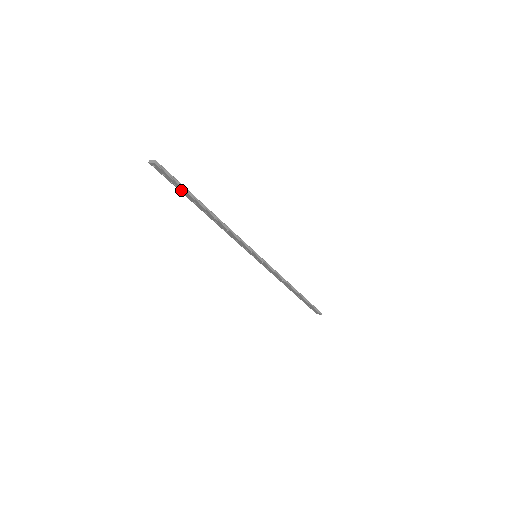
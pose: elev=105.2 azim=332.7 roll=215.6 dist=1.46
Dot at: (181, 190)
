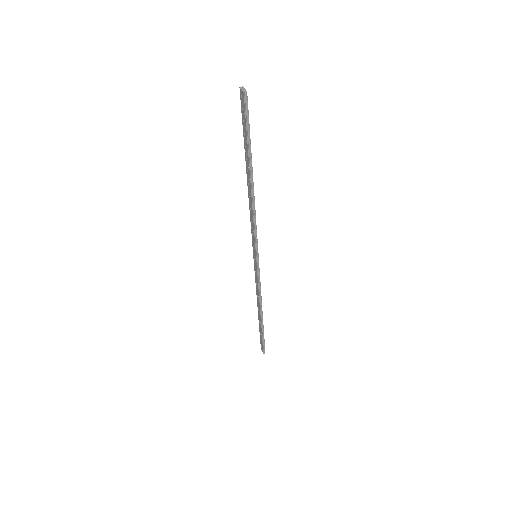
Dot at: (245, 139)
